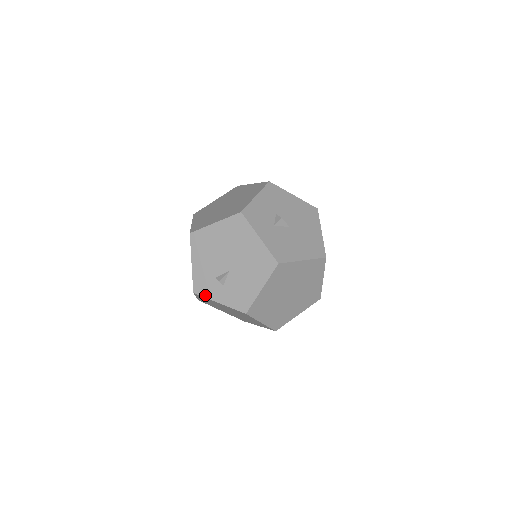
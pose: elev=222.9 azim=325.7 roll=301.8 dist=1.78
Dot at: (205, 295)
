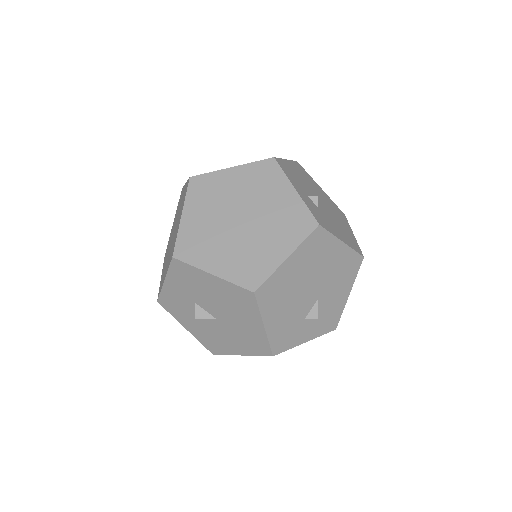
Dot at: occluded
